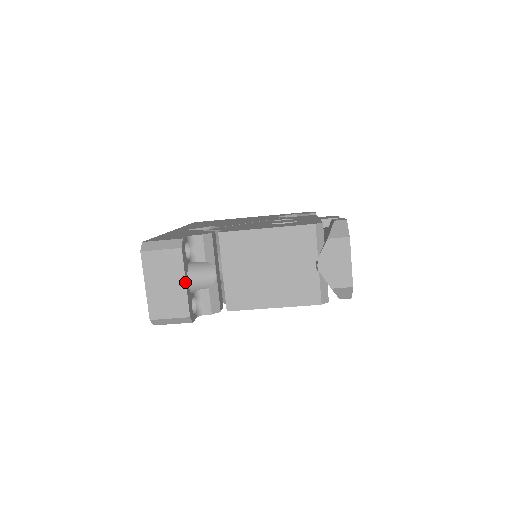
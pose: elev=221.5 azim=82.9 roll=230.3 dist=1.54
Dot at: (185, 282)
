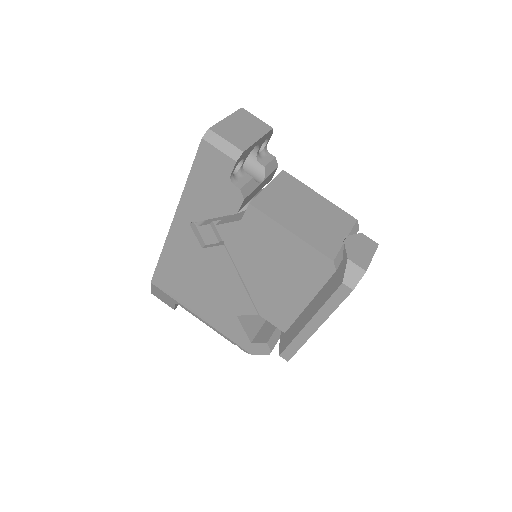
Dot at: (259, 139)
